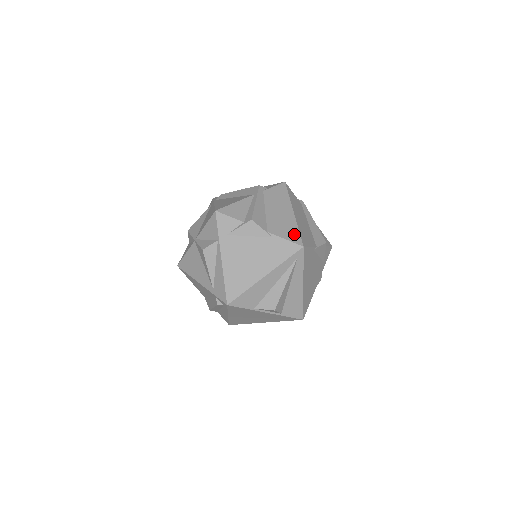
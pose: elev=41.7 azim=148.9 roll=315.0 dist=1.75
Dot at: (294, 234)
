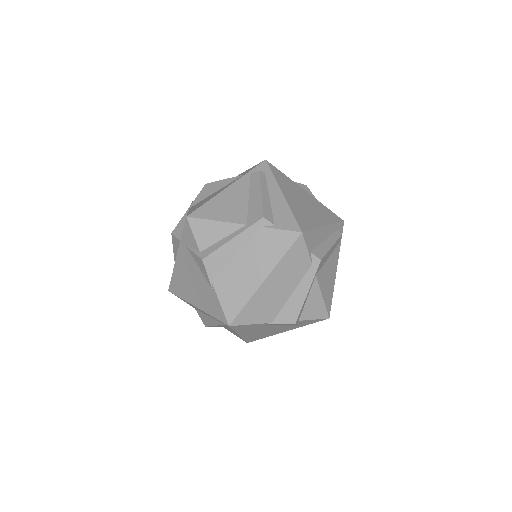
Dot at: (235, 305)
